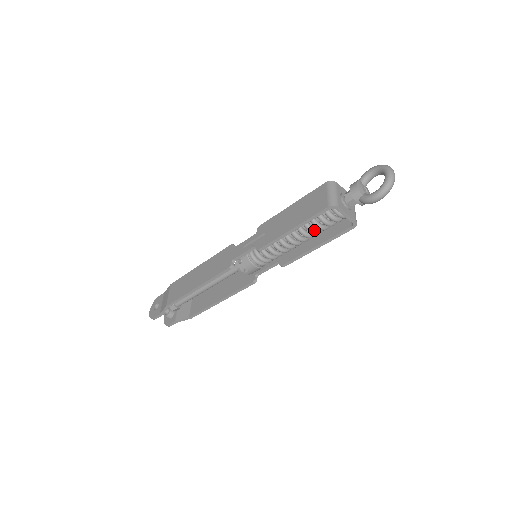
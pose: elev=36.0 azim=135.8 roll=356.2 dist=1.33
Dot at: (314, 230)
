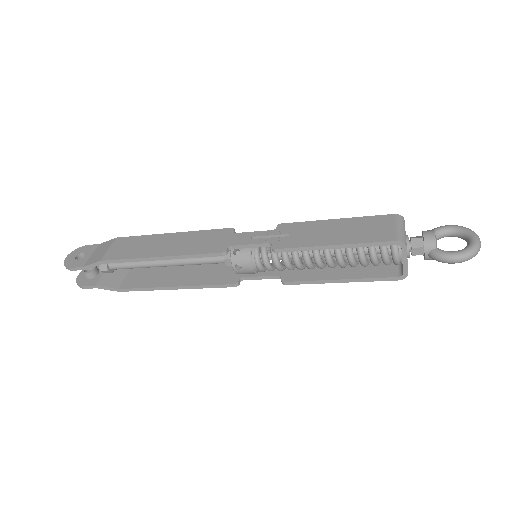
Dot at: (354, 260)
